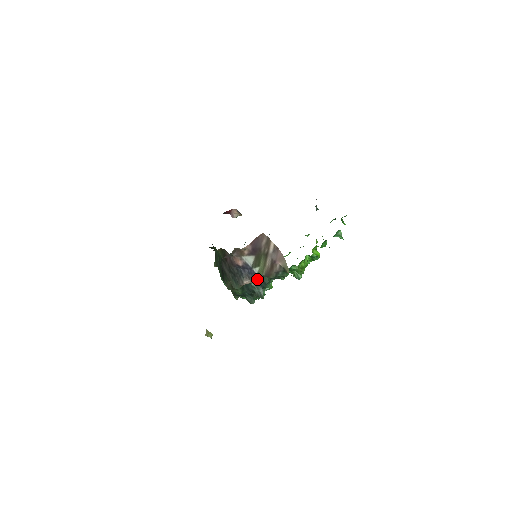
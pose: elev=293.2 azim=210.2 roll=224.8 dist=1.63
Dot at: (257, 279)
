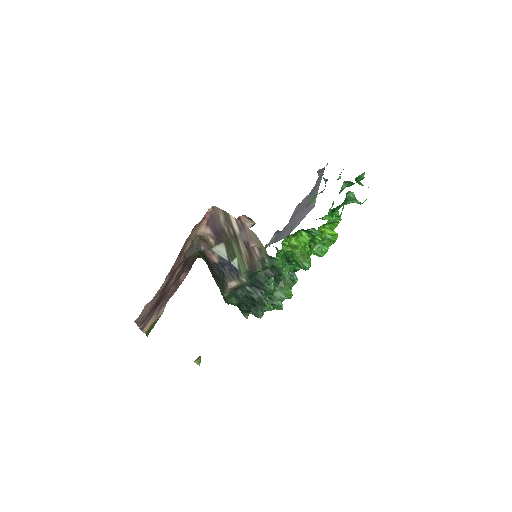
Dot at: (243, 277)
